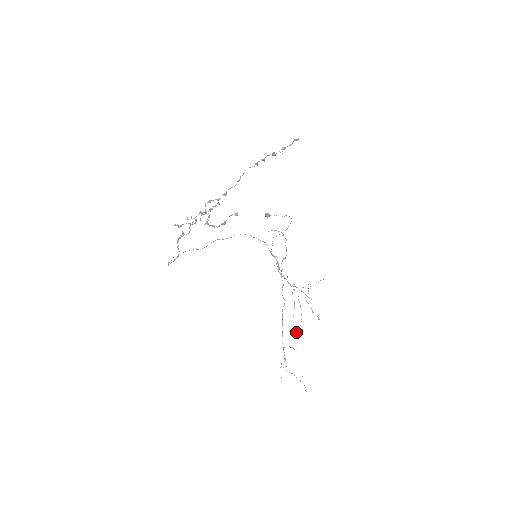
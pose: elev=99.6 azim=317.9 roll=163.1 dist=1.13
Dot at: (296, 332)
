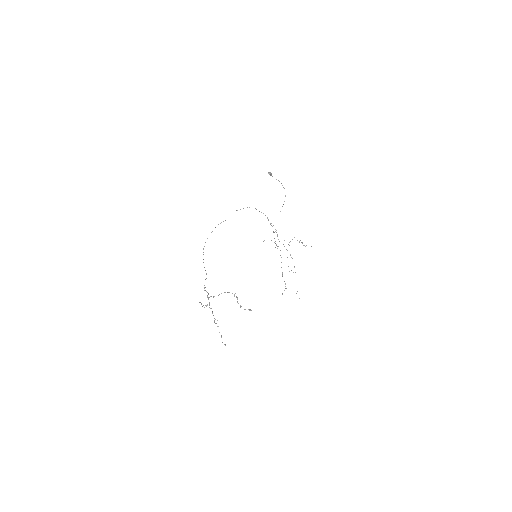
Dot at: occluded
